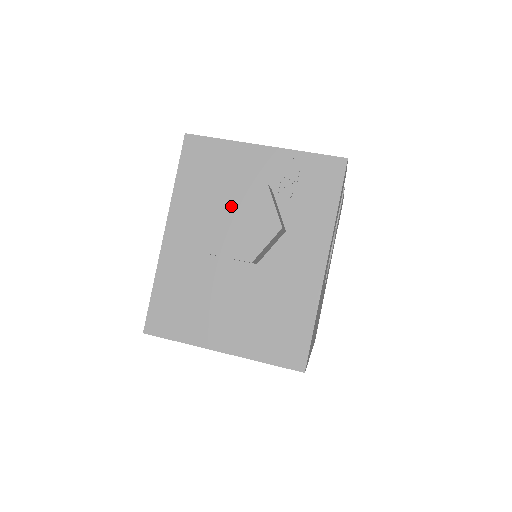
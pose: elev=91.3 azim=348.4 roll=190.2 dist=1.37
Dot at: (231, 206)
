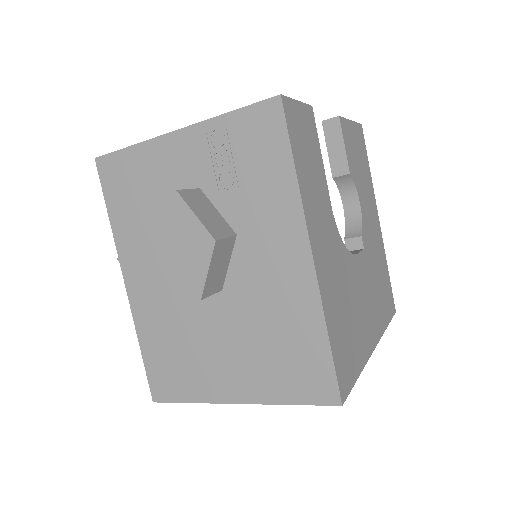
Dot at: (150, 237)
